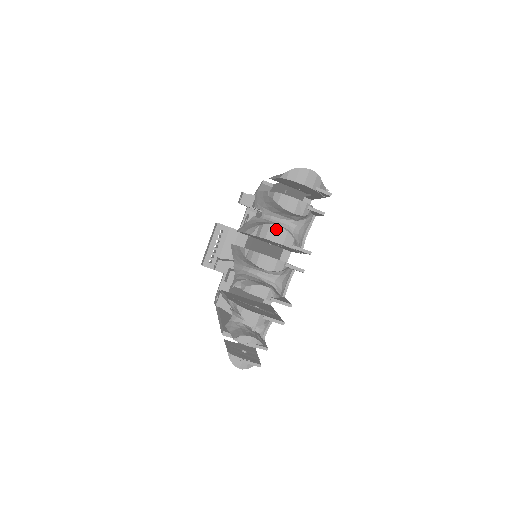
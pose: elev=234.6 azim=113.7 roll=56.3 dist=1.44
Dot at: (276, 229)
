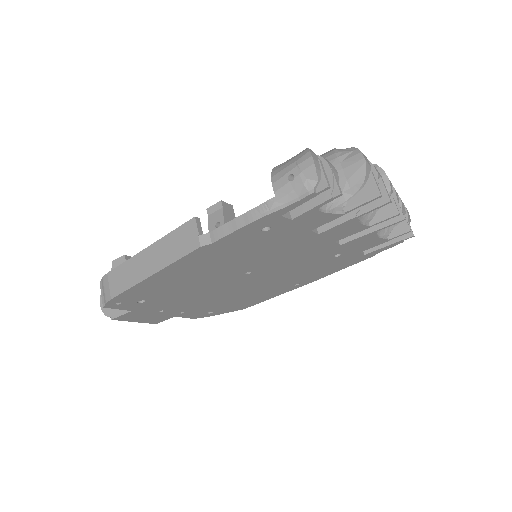
Dot at: occluded
